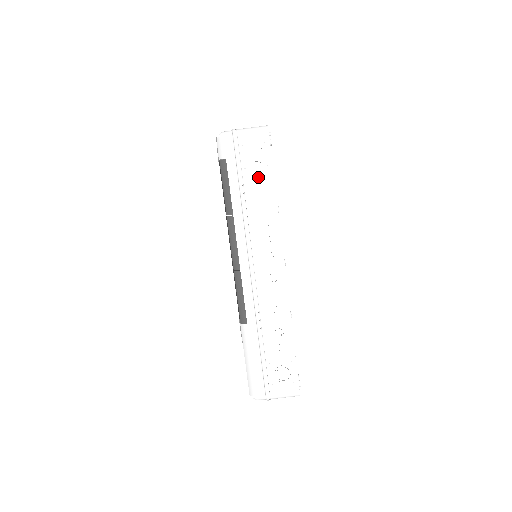
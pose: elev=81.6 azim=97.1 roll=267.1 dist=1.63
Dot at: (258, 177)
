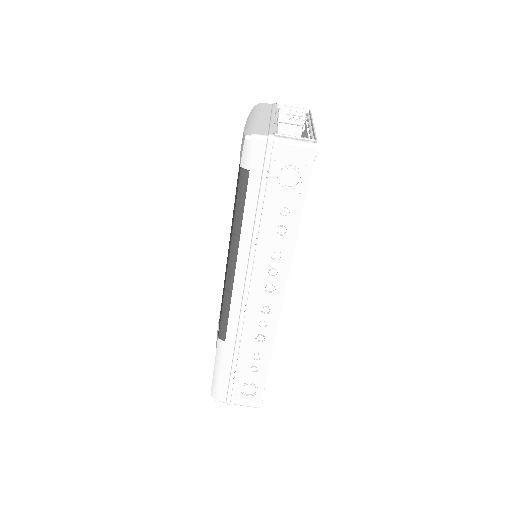
Dot at: (283, 204)
